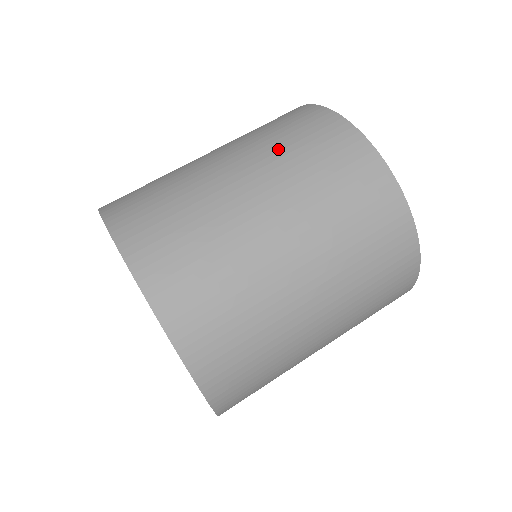
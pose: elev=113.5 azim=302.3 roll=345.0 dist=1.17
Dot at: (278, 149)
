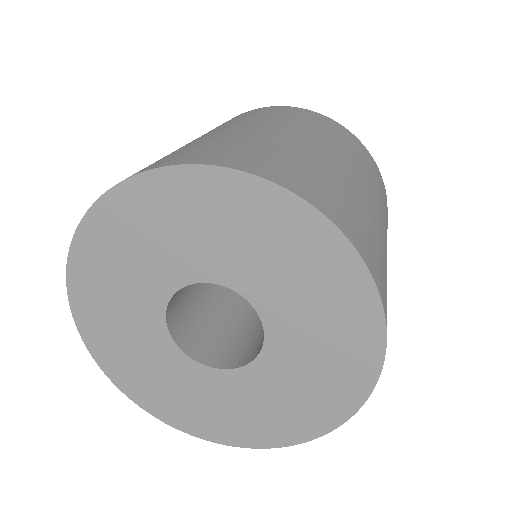
Dot at: occluded
